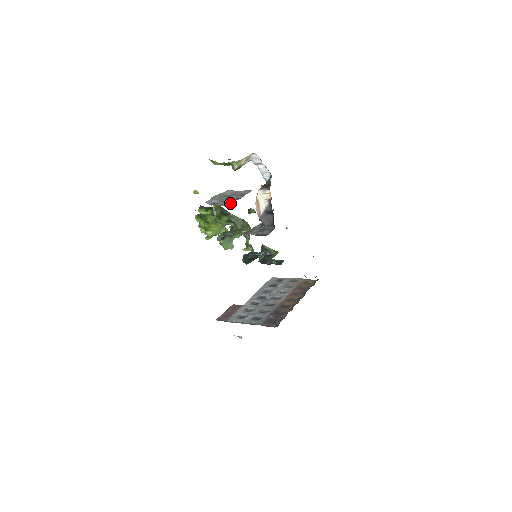
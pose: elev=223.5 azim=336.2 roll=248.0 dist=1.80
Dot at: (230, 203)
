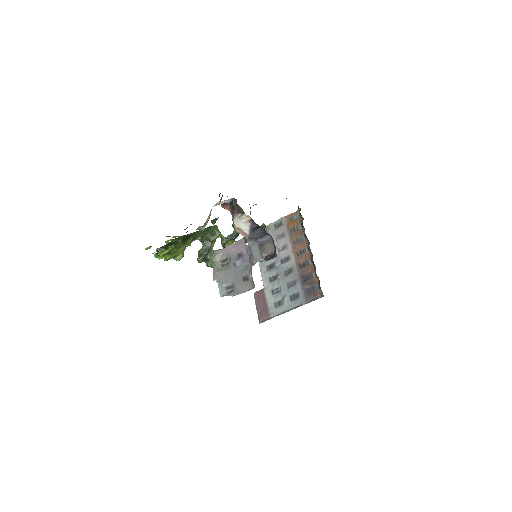
Dot at: (251, 283)
